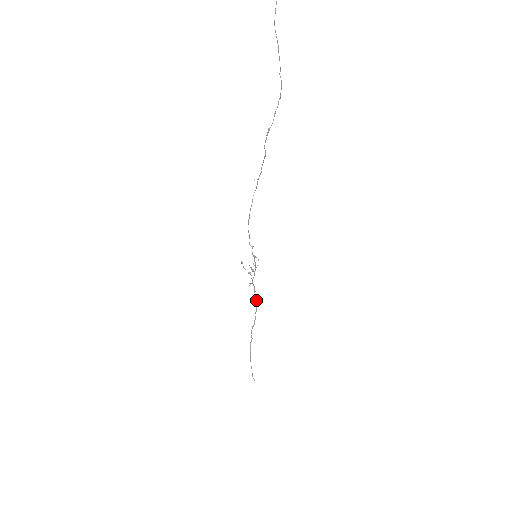
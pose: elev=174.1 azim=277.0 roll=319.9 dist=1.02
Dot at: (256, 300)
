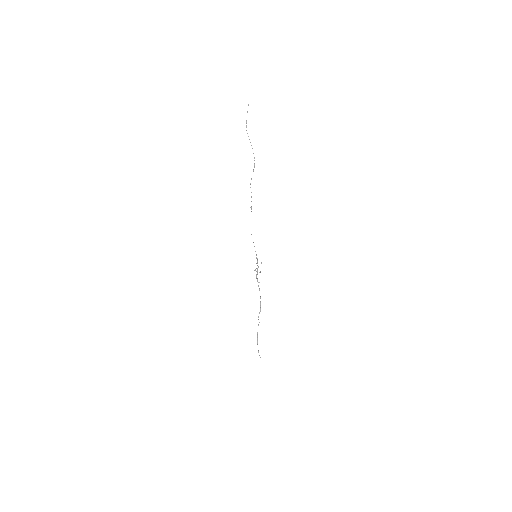
Dot at: (259, 289)
